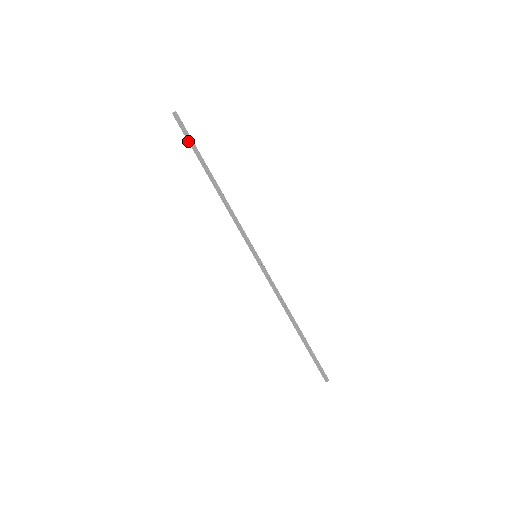
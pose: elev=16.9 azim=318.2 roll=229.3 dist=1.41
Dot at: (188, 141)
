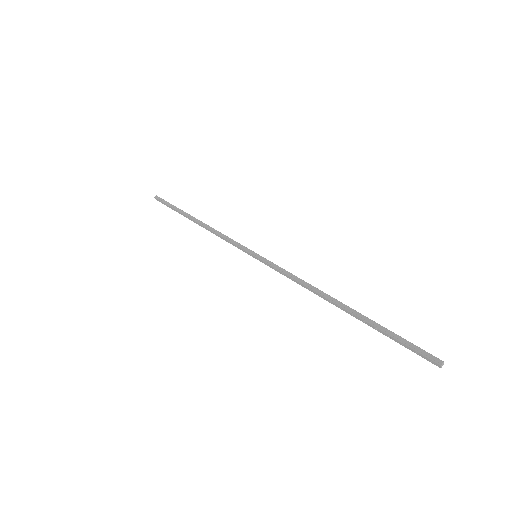
Dot at: occluded
